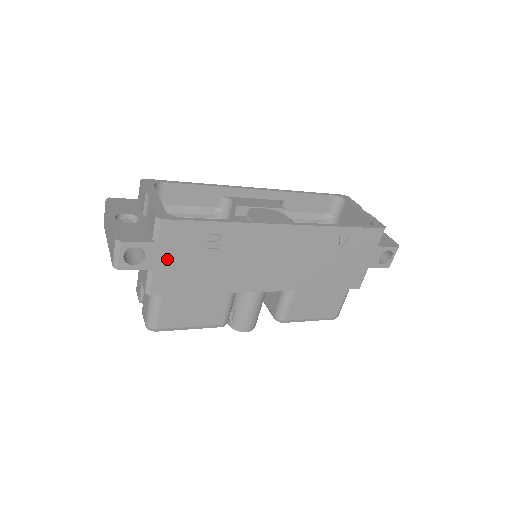
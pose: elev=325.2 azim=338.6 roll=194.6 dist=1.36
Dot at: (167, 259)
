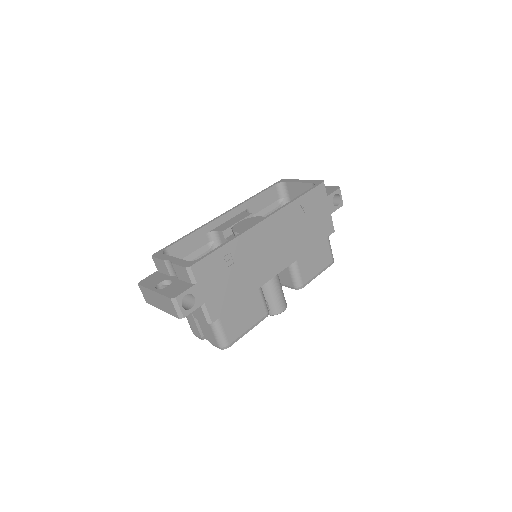
Dot at: (208, 291)
